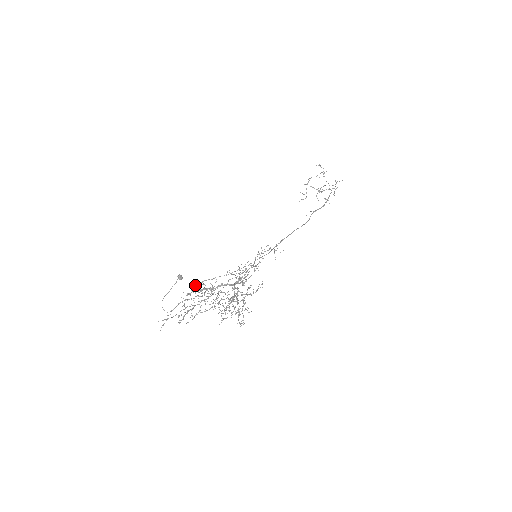
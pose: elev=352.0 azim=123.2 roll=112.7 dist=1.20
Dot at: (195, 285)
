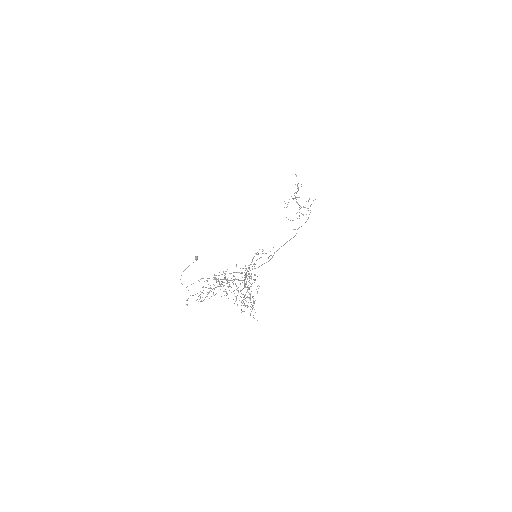
Dot at: occluded
